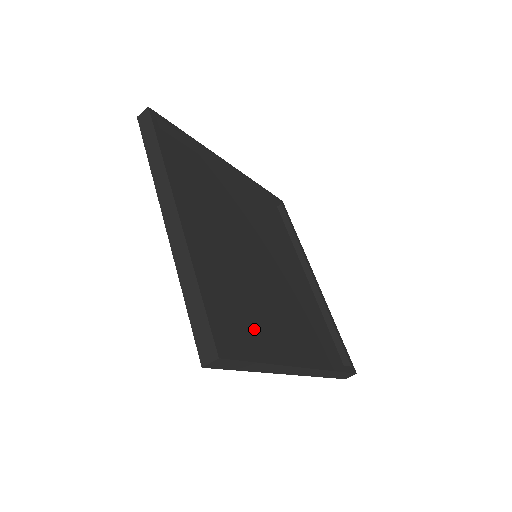
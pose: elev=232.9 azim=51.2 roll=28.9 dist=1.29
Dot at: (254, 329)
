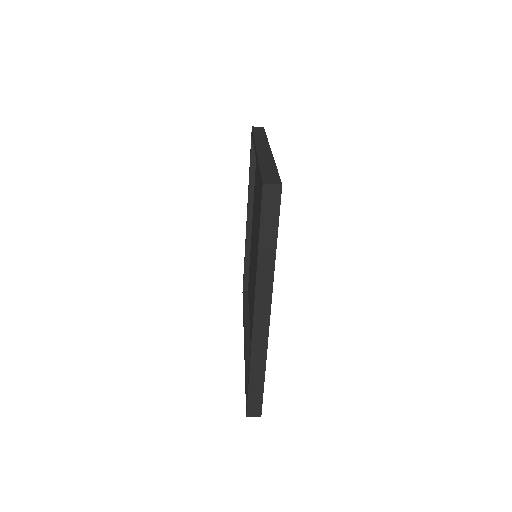
Dot at: occluded
